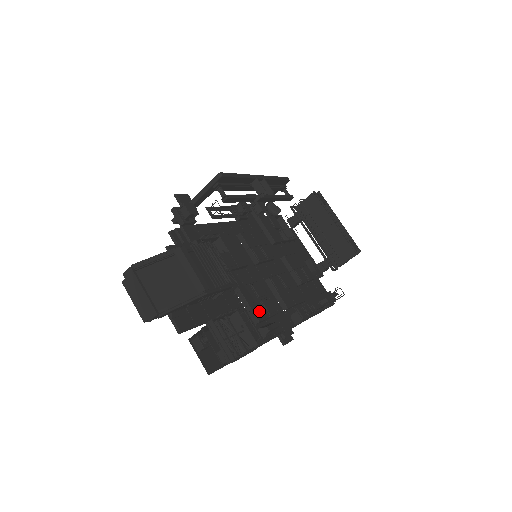
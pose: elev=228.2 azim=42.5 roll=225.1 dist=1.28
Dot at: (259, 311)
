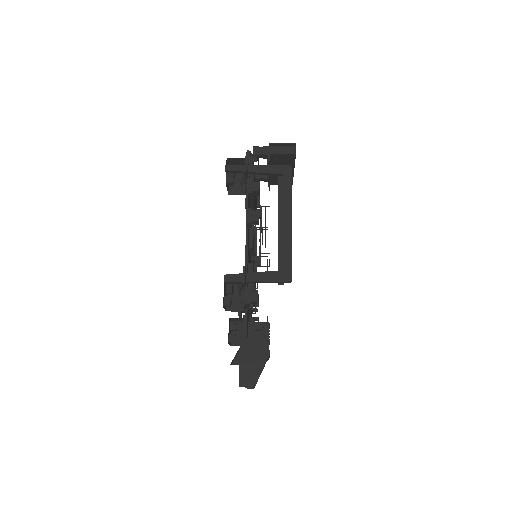
Dot at: occluded
